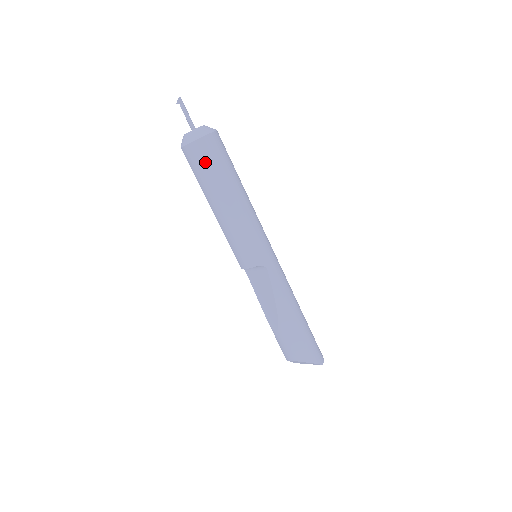
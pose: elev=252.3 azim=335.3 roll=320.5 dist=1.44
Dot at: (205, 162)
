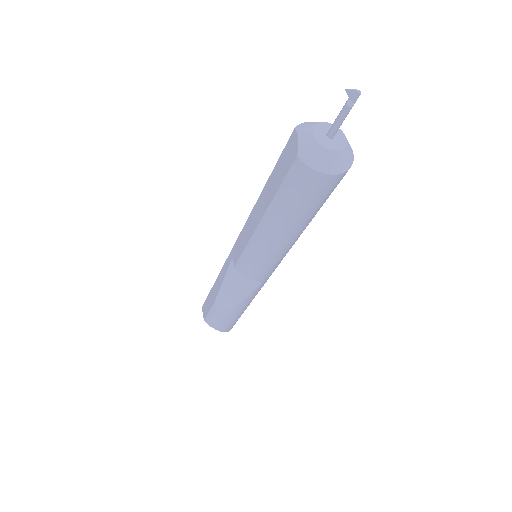
Dot at: (311, 197)
